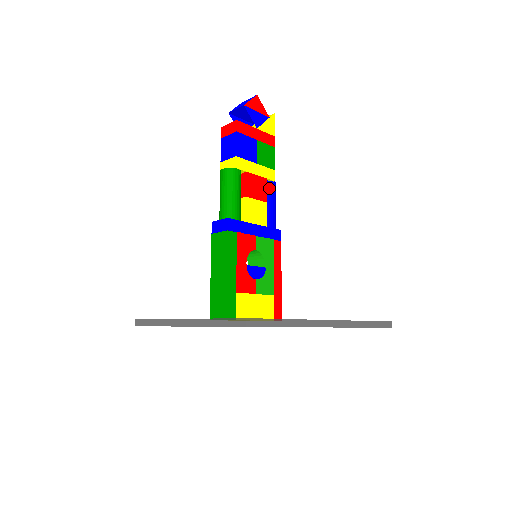
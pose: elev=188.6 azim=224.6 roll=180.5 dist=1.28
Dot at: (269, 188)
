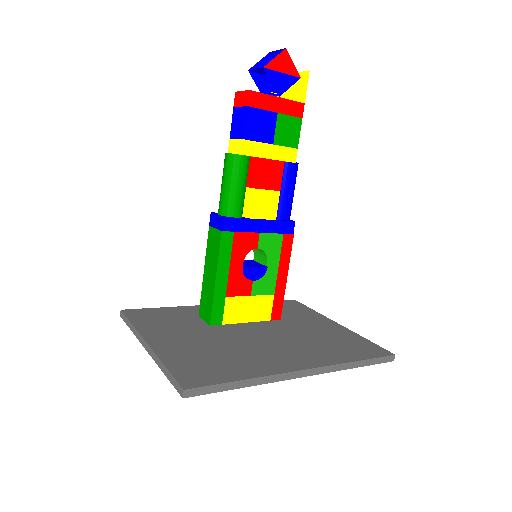
Dot at: (287, 171)
